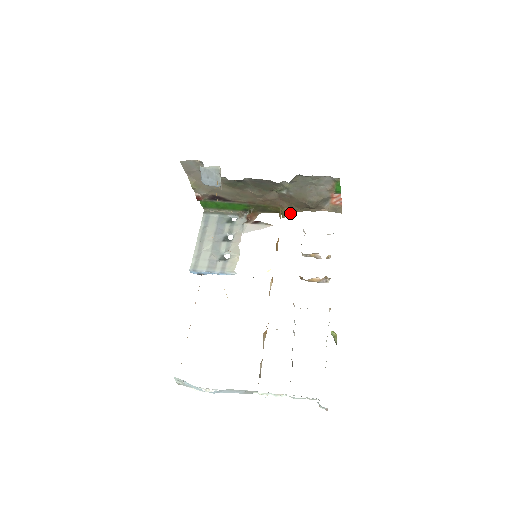
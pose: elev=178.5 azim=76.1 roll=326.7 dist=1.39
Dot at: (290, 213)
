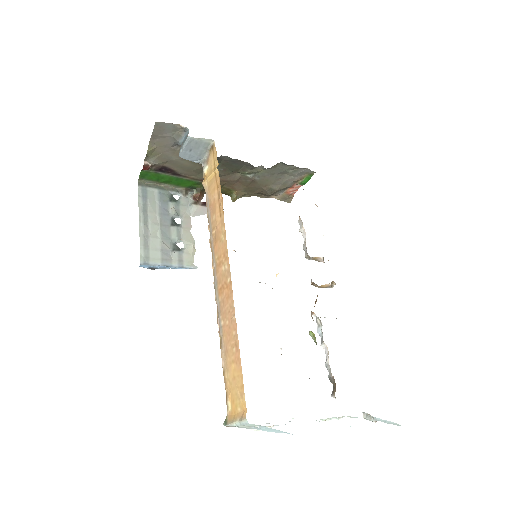
Dot at: (240, 197)
